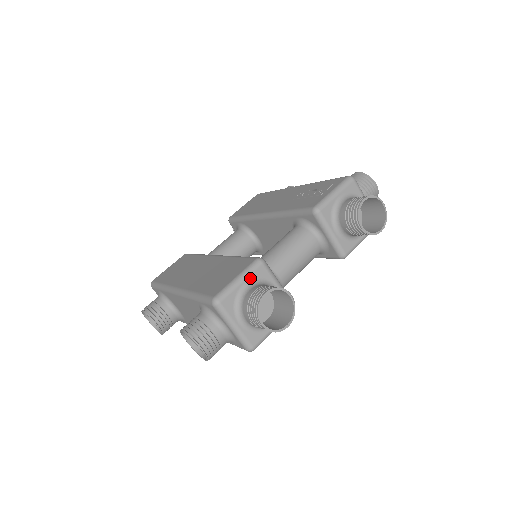
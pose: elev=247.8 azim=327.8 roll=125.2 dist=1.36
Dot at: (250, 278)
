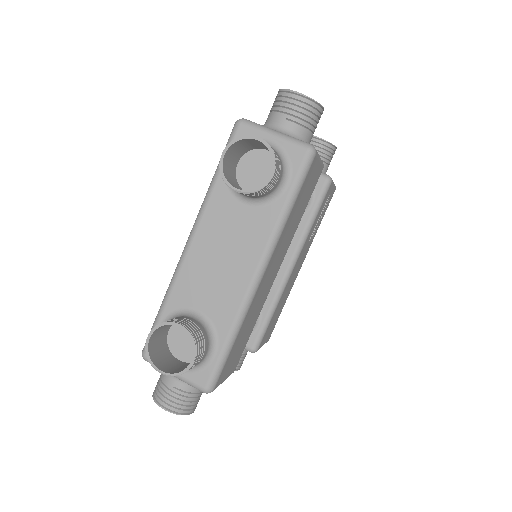
Dot at: occluded
